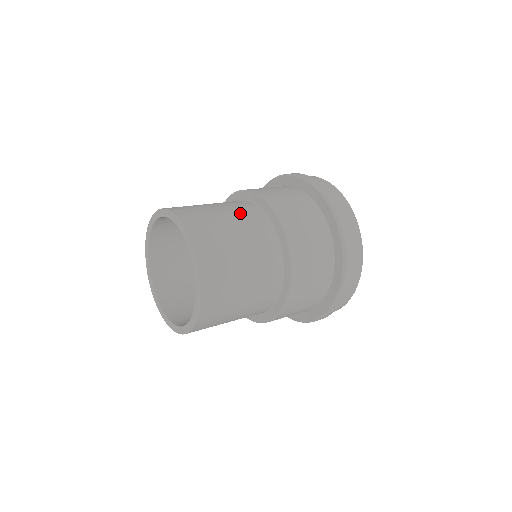
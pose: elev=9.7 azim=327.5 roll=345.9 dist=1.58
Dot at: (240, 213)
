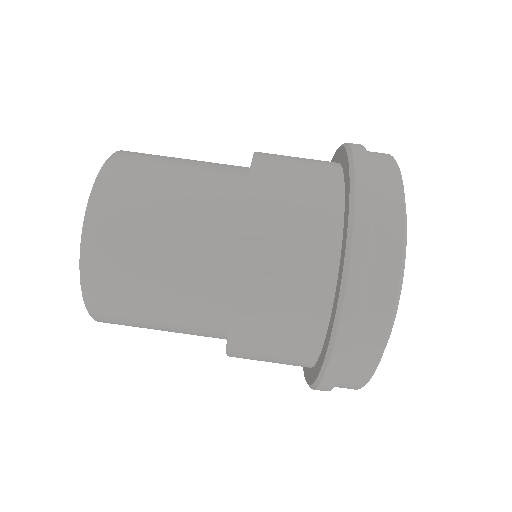
Dot at: (209, 166)
